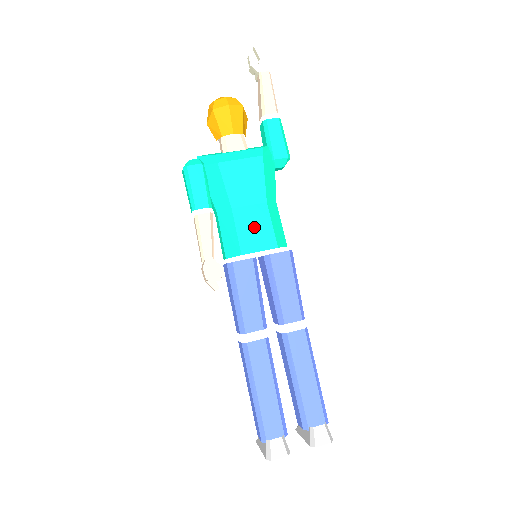
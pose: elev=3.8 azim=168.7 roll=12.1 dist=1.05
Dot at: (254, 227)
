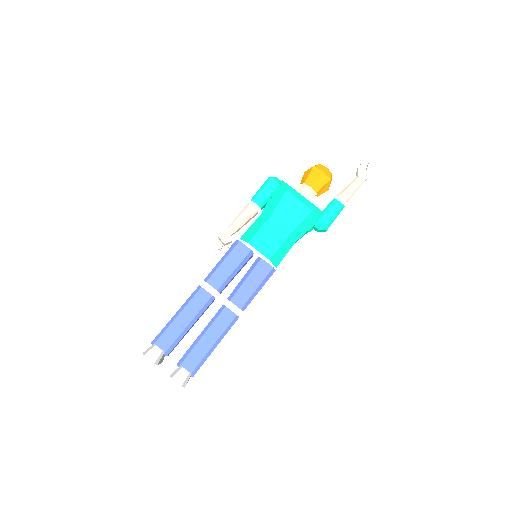
Dot at: (270, 238)
